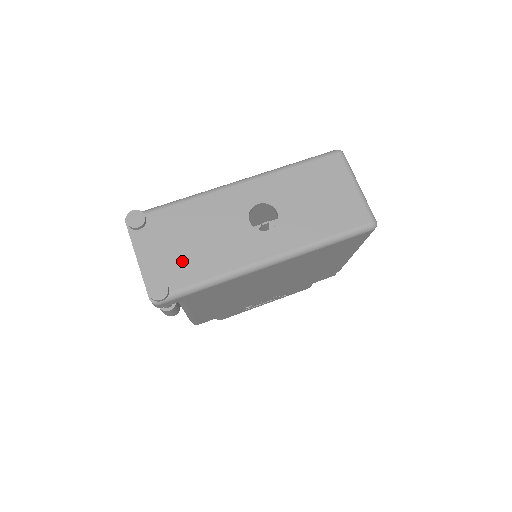
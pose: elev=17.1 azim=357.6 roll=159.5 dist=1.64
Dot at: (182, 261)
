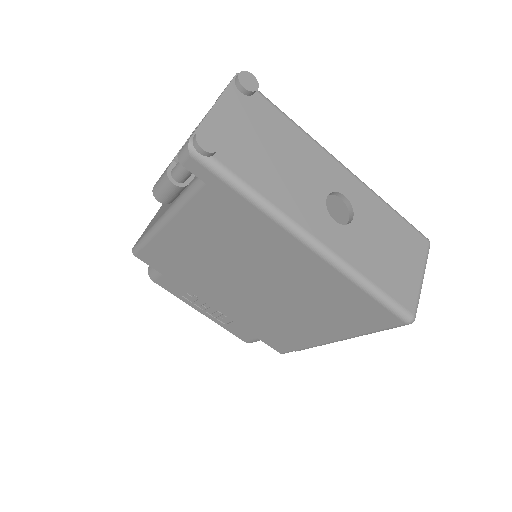
Dot at: (248, 152)
